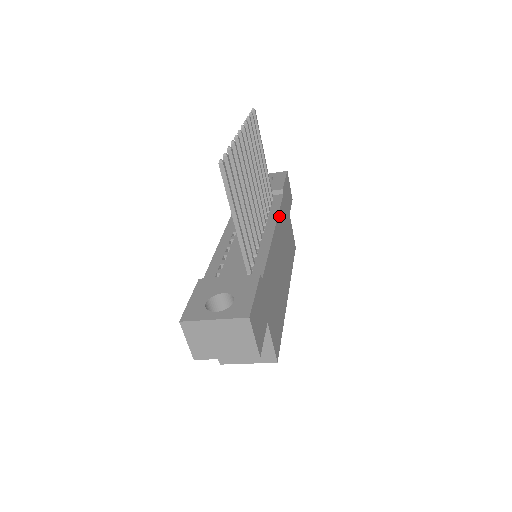
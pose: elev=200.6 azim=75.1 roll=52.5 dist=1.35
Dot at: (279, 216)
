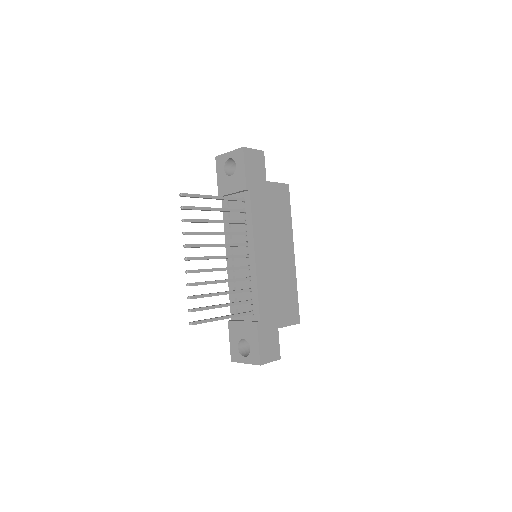
Dot at: (254, 227)
